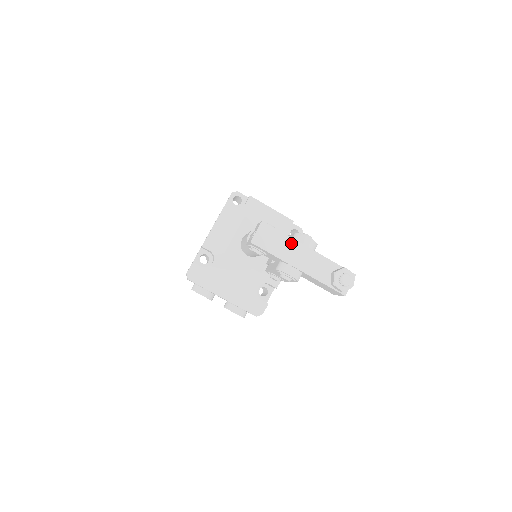
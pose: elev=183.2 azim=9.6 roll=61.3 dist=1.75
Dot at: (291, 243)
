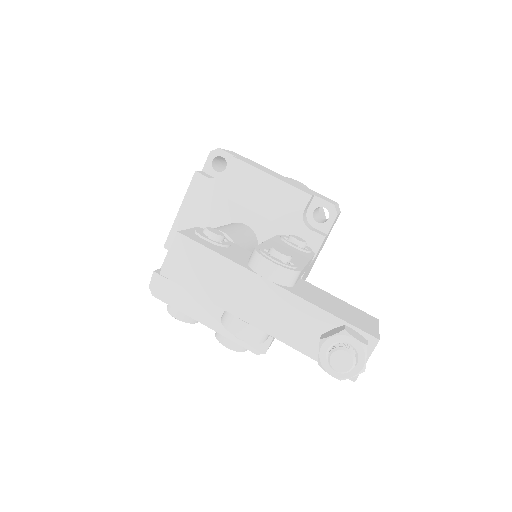
Dot at: (236, 274)
